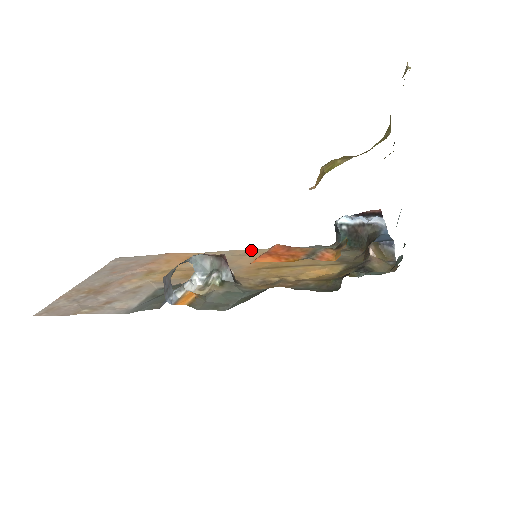
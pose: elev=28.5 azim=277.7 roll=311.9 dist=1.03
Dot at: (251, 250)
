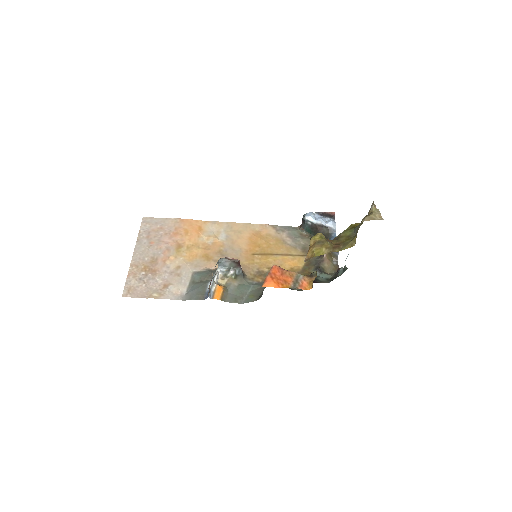
Dot at: (243, 225)
